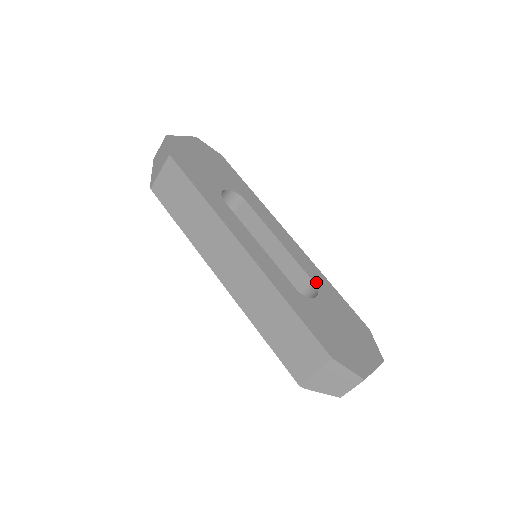
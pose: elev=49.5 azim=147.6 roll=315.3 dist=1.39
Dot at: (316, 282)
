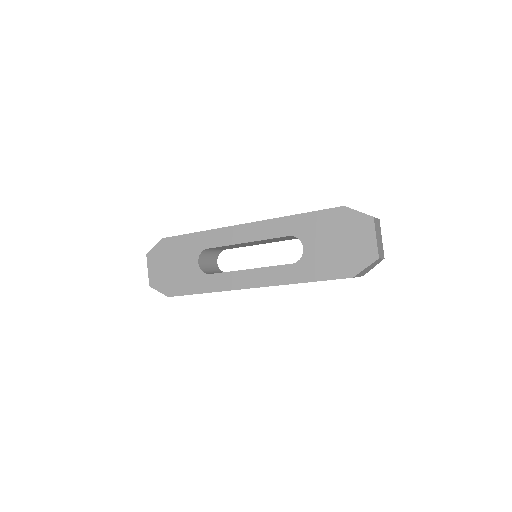
Dot at: (290, 233)
